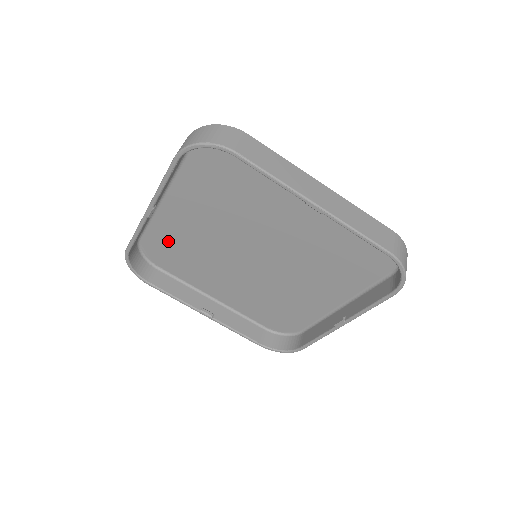
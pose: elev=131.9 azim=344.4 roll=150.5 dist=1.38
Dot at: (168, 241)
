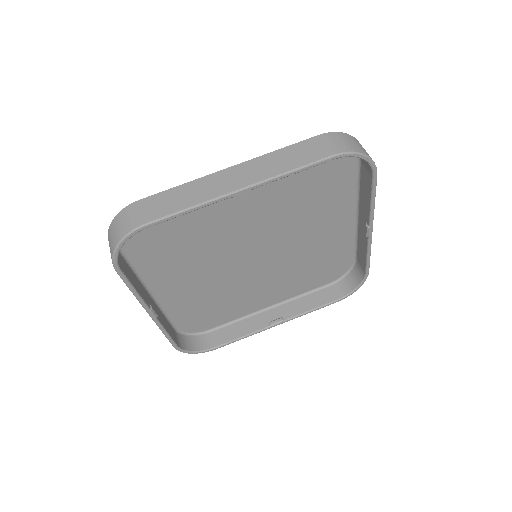
Dot at: (176, 221)
